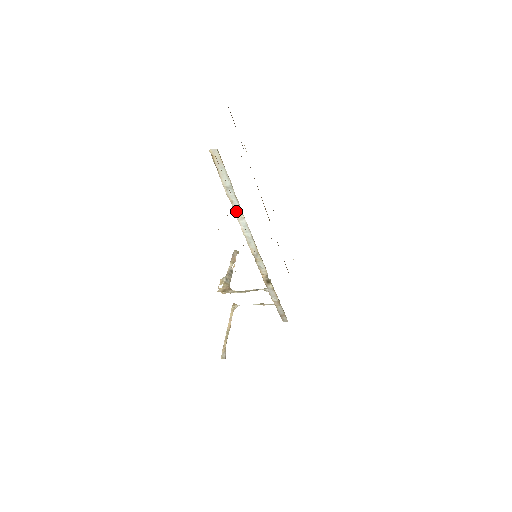
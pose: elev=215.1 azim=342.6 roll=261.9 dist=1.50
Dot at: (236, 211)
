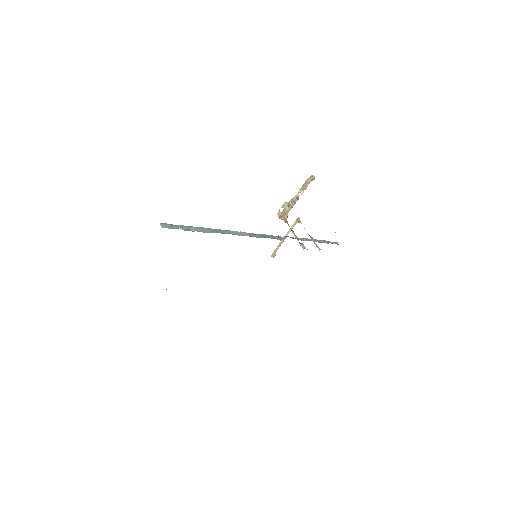
Dot at: occluded
